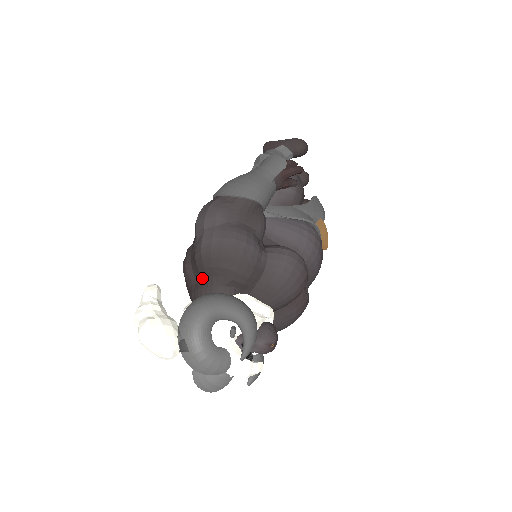
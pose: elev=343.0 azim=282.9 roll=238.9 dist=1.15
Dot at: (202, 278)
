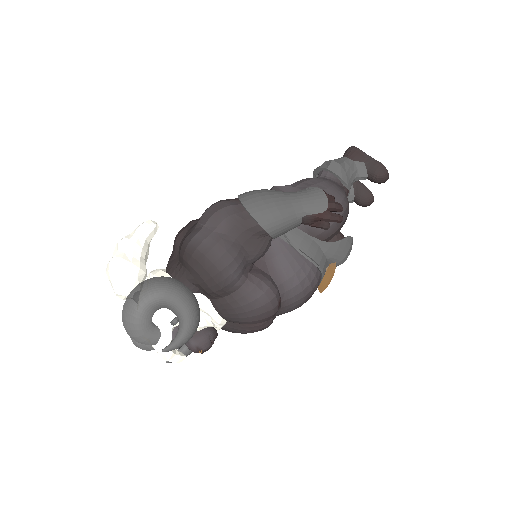
Dot at: (180, 261)
